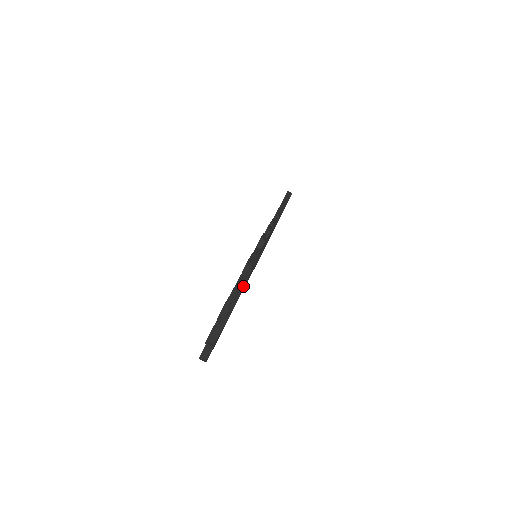
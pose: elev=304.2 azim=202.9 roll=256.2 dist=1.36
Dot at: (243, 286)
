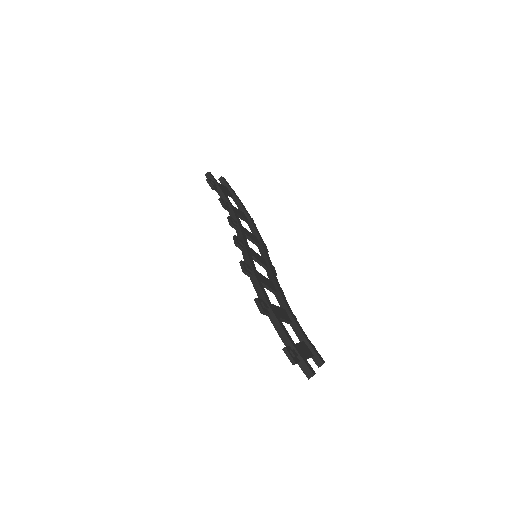
Dot at: (278, 323)
